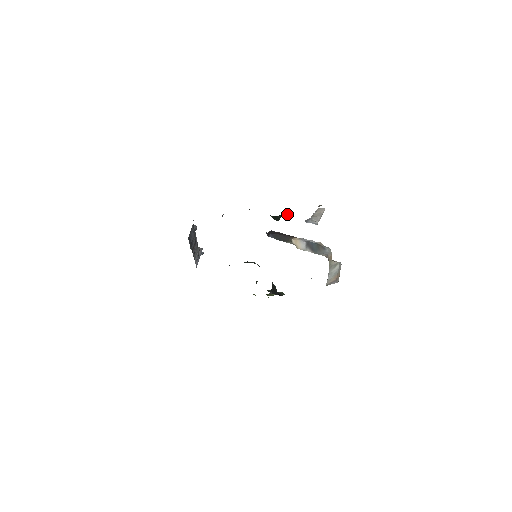
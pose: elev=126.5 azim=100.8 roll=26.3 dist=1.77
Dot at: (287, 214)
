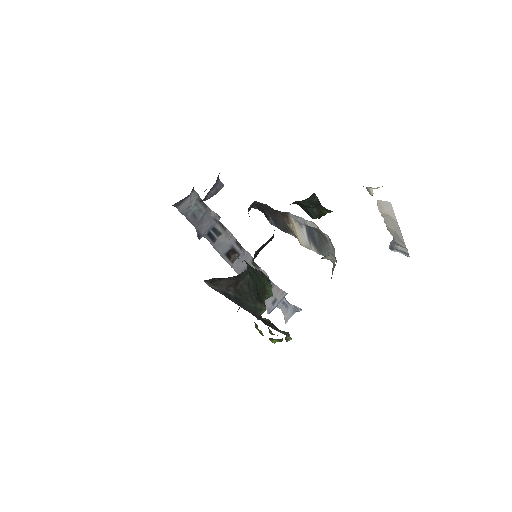
Dot at: (332, 211)
